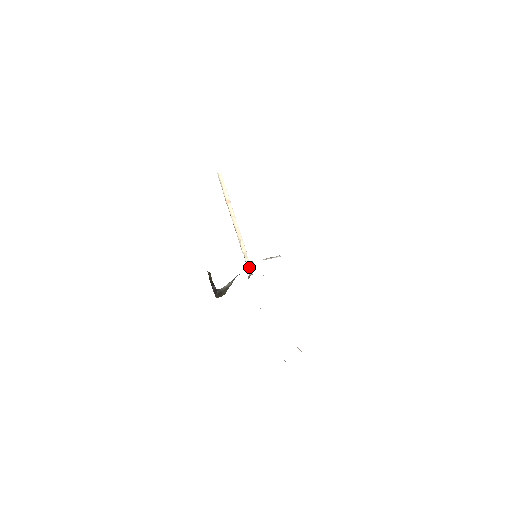
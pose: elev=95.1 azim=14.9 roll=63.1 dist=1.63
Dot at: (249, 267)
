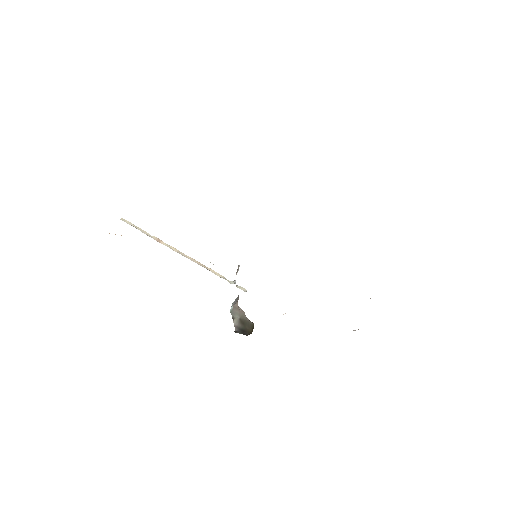
Dot at: (238, 287)
